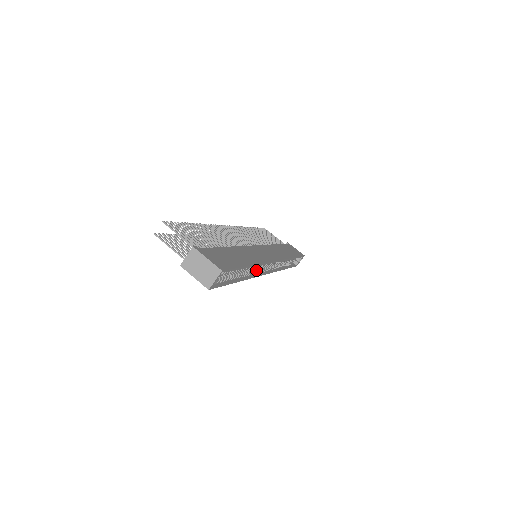
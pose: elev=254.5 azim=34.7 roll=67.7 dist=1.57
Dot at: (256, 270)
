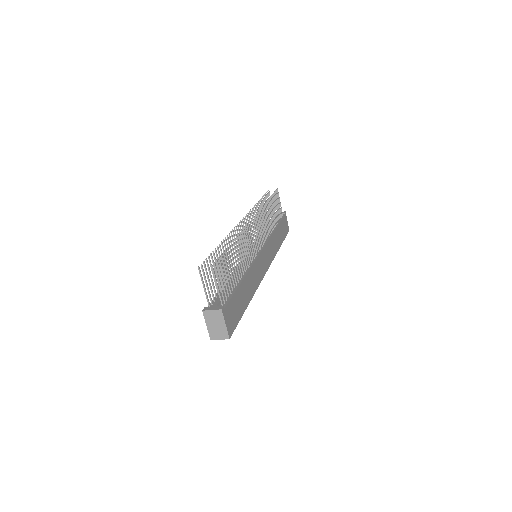
Dot at: occluded
